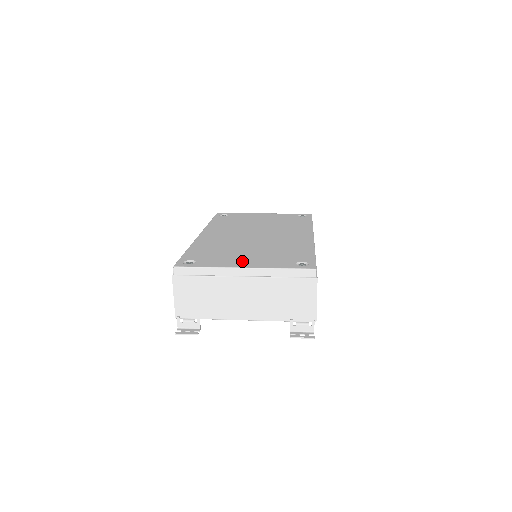
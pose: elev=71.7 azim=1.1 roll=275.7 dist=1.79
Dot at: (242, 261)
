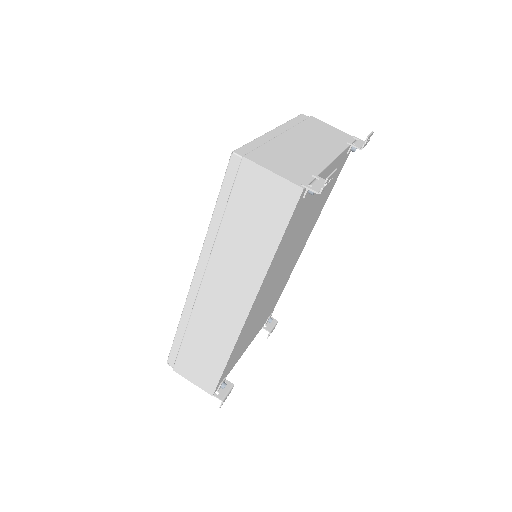
Dot at: occluded
